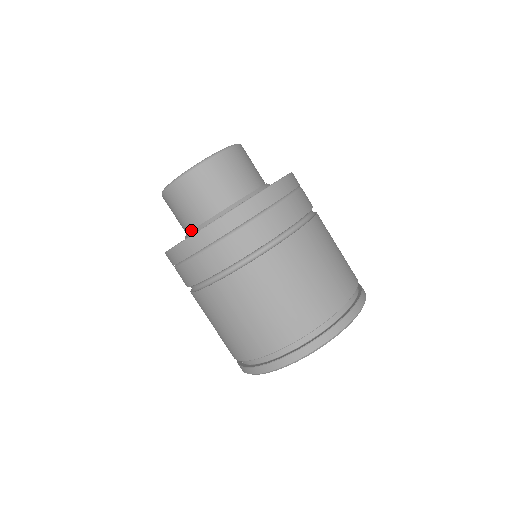
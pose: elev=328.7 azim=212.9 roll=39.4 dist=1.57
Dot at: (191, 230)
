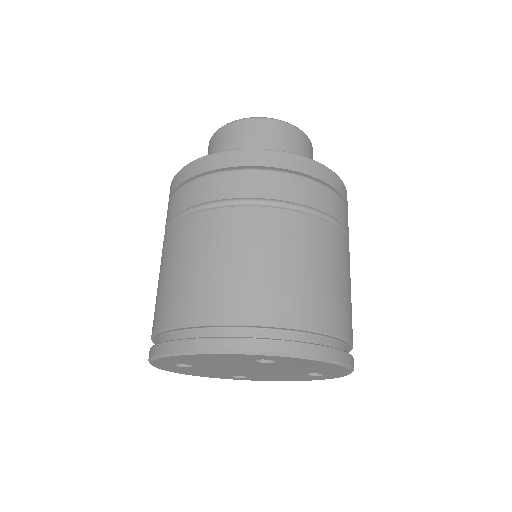
Dot at: occluded
